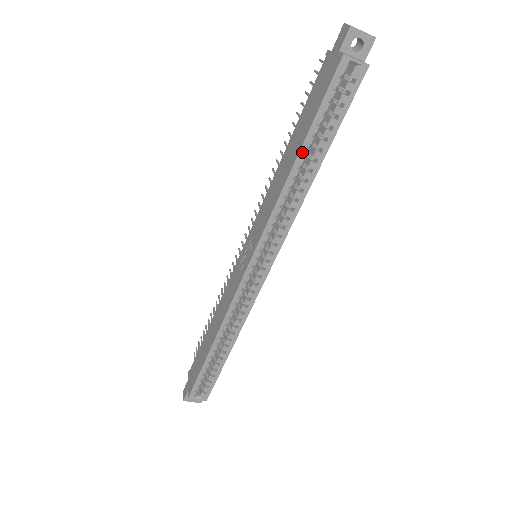
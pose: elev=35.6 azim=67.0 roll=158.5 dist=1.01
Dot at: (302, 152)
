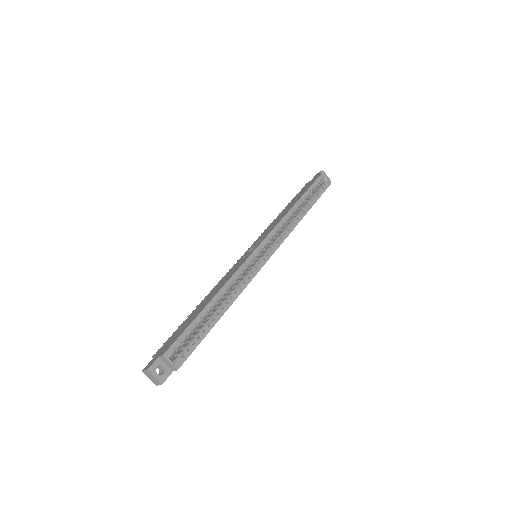
Dot at: (301, 199)
